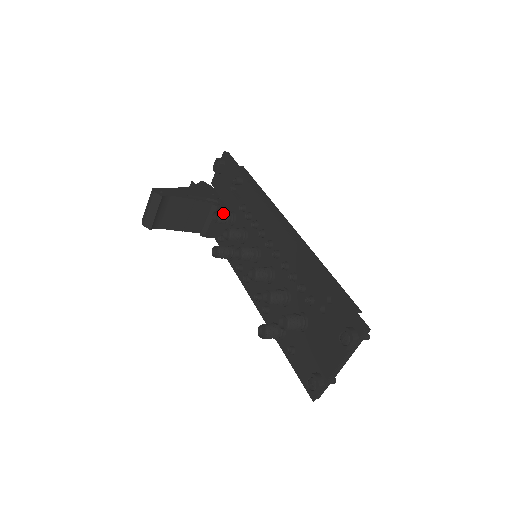
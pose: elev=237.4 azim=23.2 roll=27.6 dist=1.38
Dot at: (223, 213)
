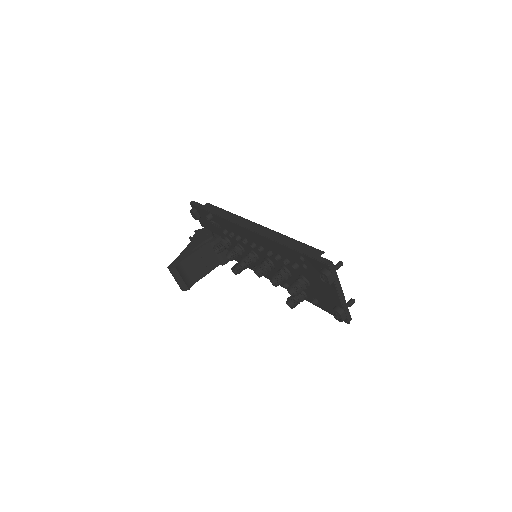
Dot at: (219, 244)
